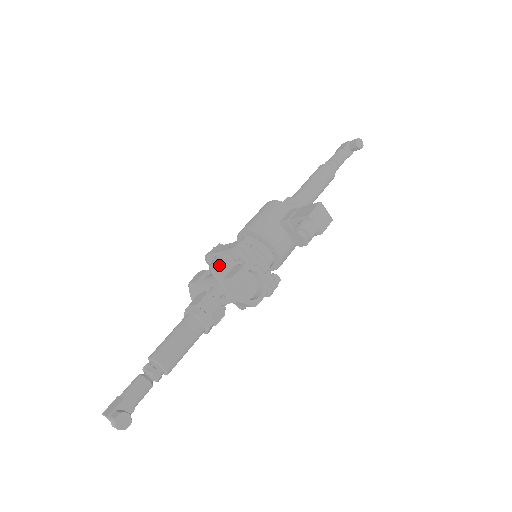
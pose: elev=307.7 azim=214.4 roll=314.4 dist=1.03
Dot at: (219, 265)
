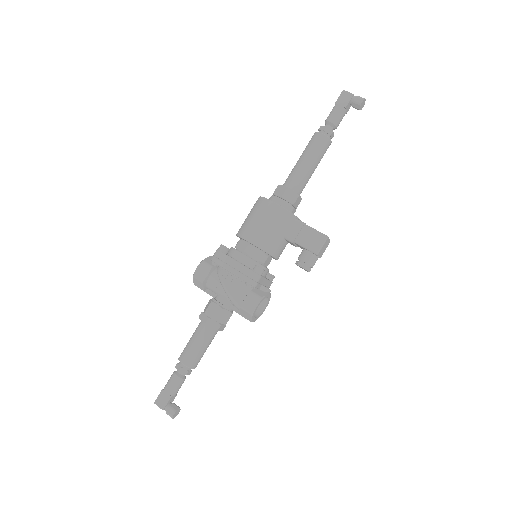
Dot at: (234, 289)
